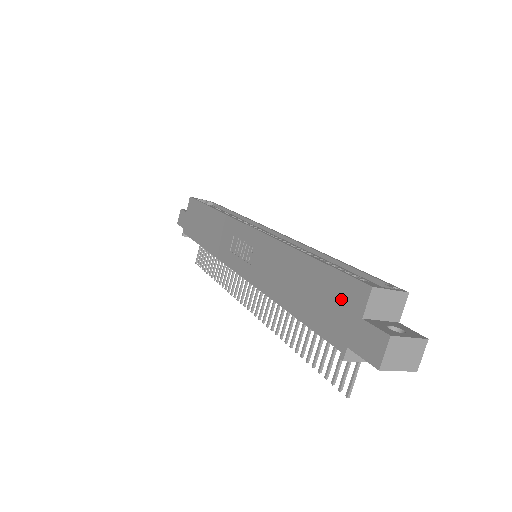
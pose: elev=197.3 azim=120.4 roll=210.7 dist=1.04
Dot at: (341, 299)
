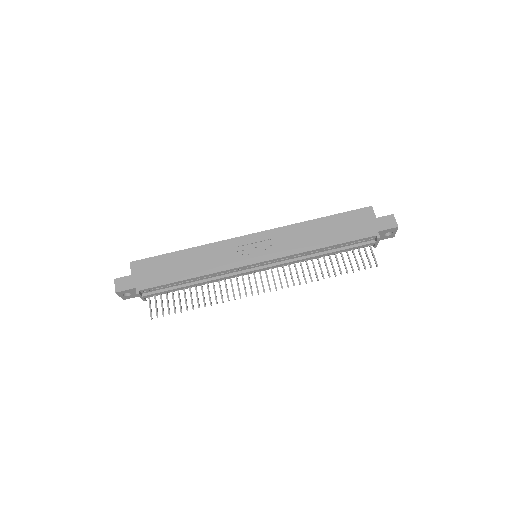
Dot at: (360, 219)
